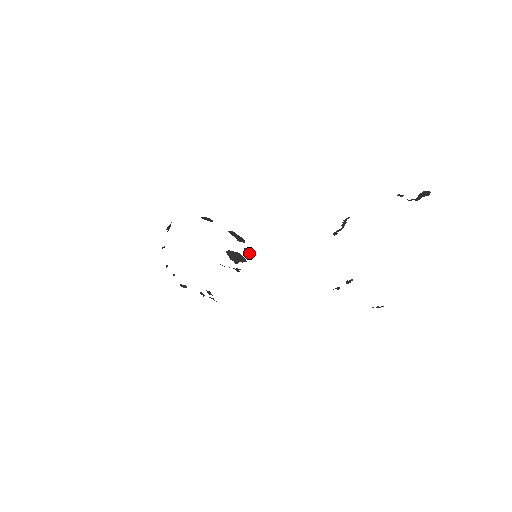
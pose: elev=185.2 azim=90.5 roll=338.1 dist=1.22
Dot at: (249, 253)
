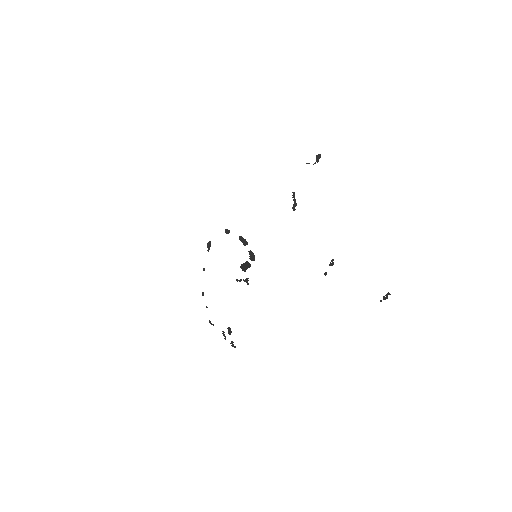
Dot at: (252, 257)
